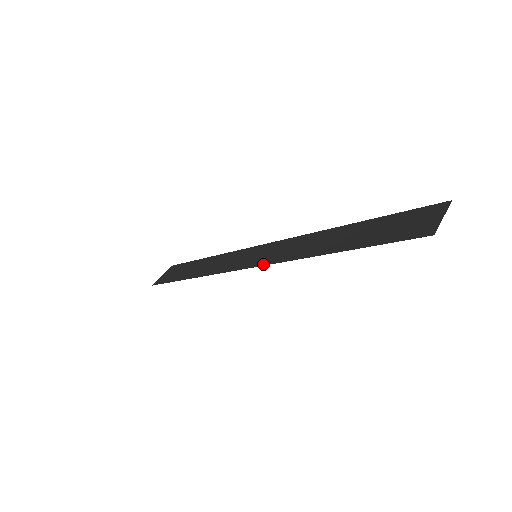
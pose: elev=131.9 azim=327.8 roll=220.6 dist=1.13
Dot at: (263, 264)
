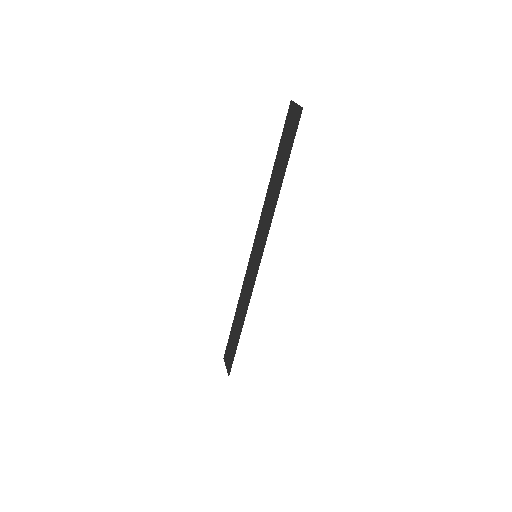
Dot at: (264, 246)
